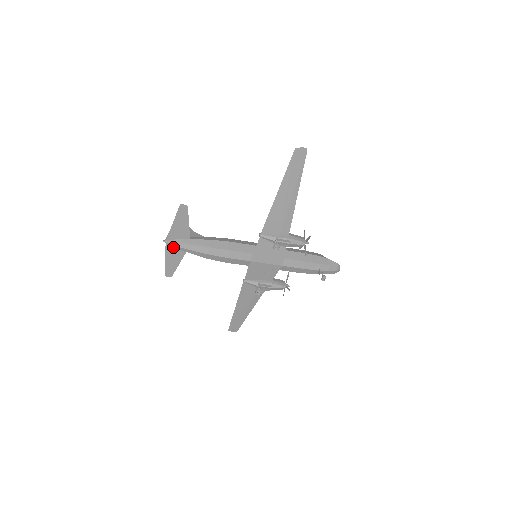
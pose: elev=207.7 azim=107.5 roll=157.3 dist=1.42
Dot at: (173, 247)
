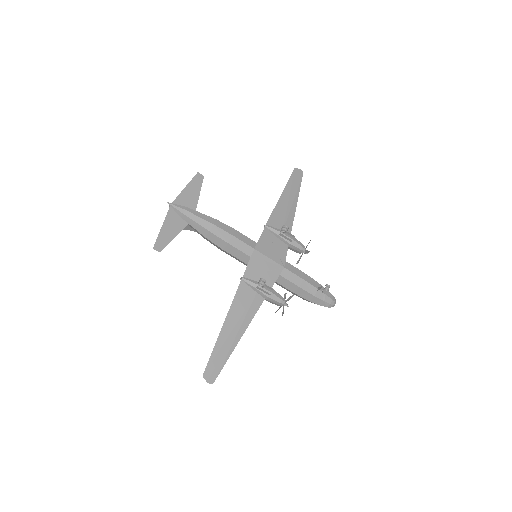
Dot at: (175, 214)
